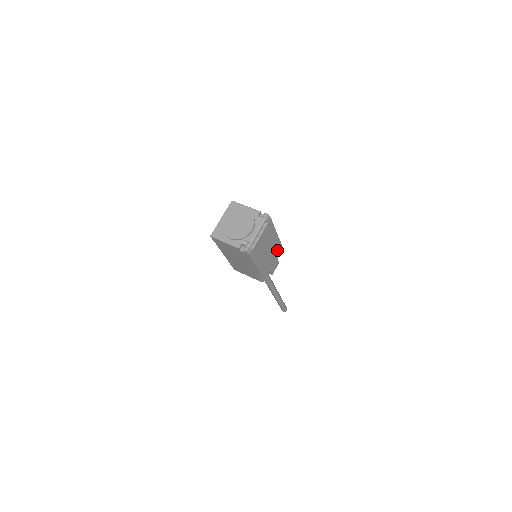
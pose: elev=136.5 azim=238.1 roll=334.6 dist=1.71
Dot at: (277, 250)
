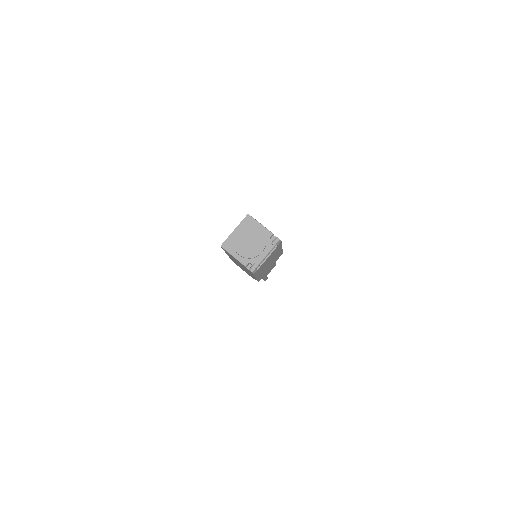
Dot at: (277, 258)
